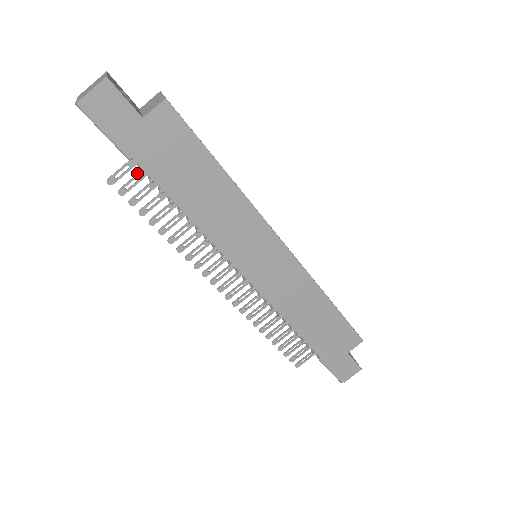
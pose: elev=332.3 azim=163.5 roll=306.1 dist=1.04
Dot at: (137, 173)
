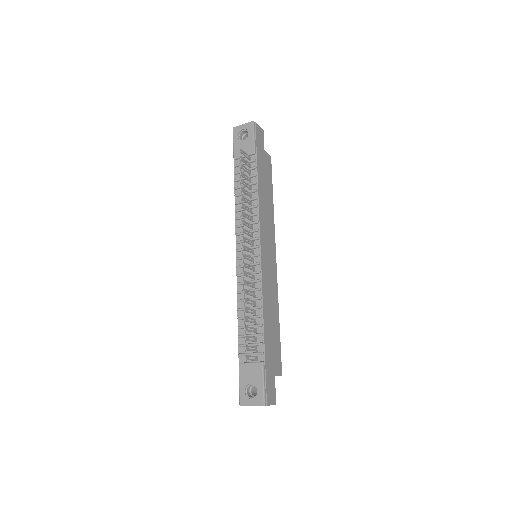
Dot at: (247, 162)
